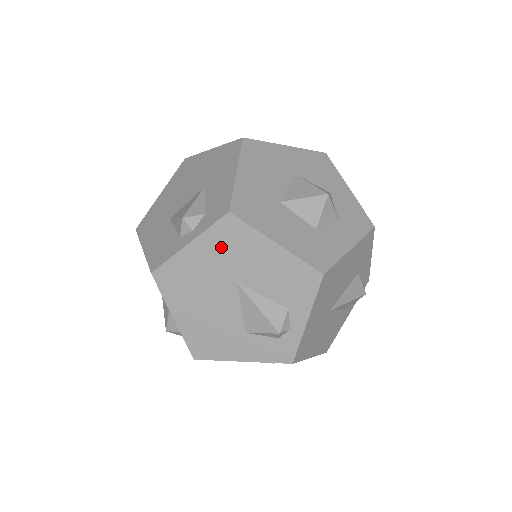
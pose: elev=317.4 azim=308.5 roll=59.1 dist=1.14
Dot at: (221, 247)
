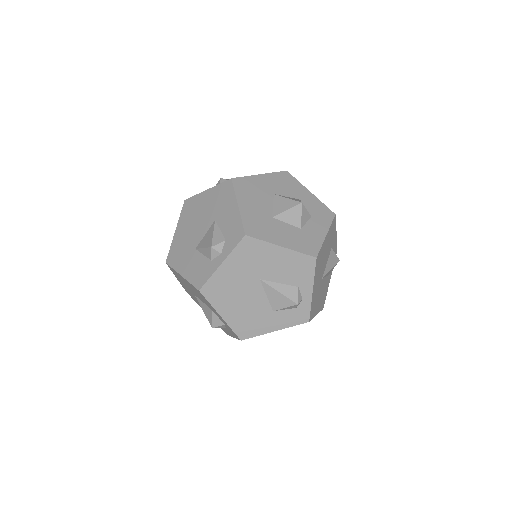
Dot at: (245, 259)
